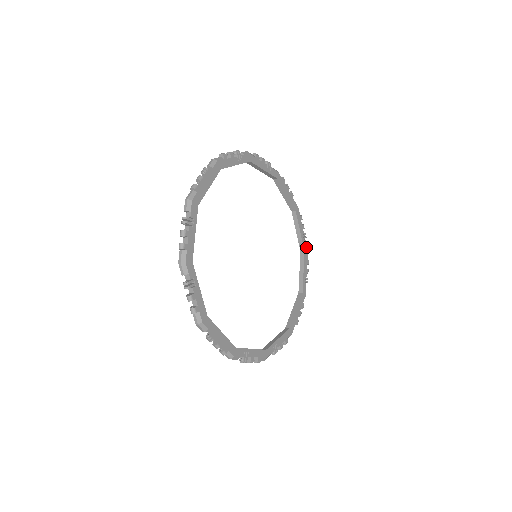
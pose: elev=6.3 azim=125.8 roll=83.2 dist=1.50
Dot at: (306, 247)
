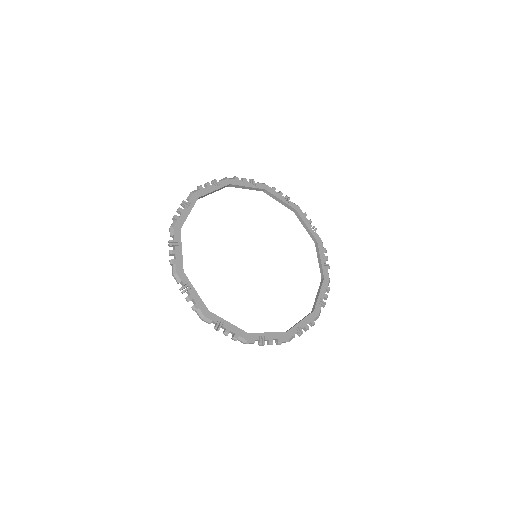
Dot at: (318, 237)
